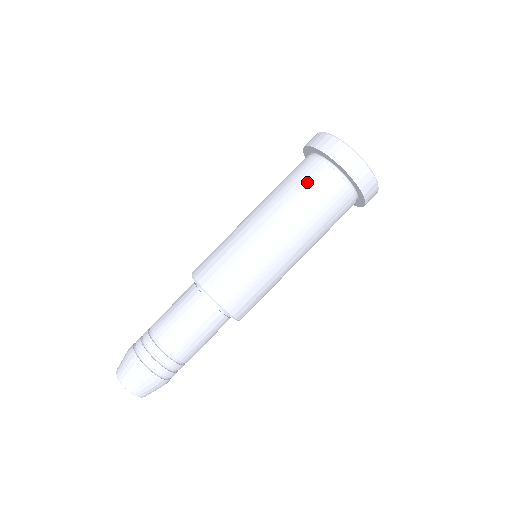
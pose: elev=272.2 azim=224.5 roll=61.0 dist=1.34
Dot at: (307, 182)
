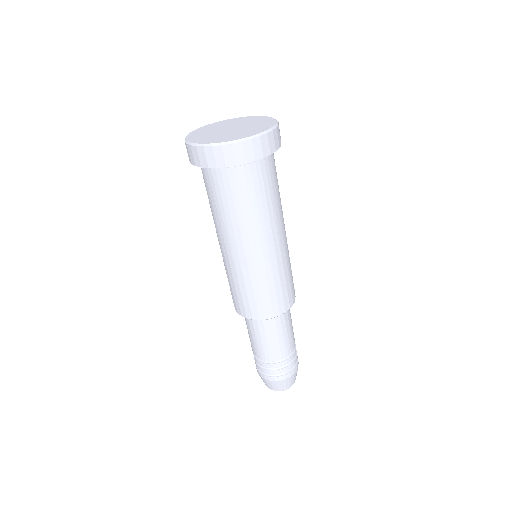
Dot at: (252, 192)
